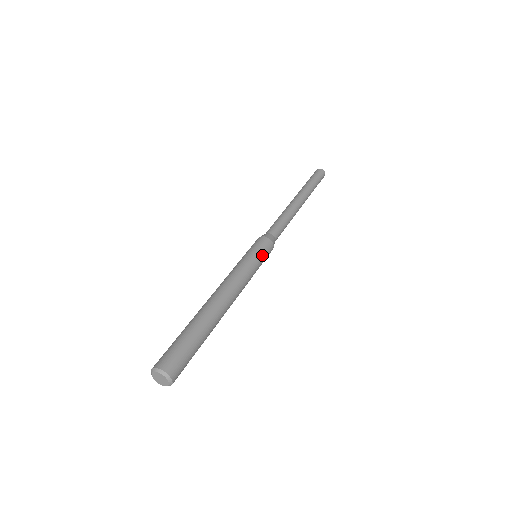
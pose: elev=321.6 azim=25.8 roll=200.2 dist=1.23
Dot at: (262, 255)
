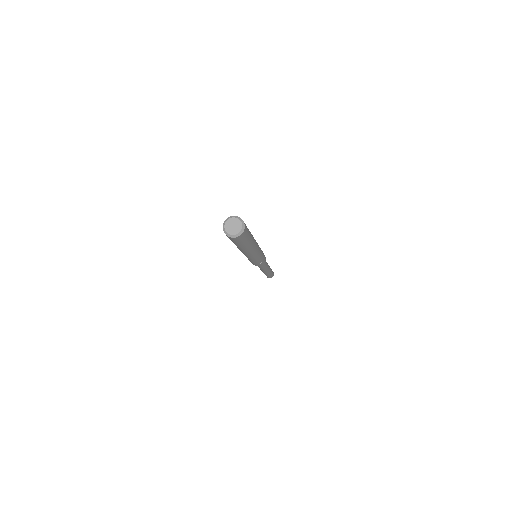
Dot at: occluded
